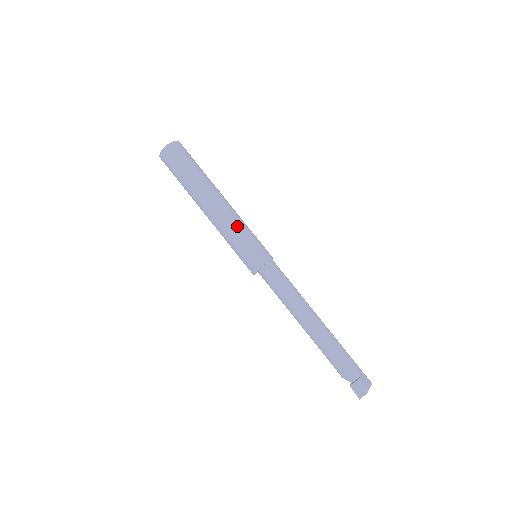
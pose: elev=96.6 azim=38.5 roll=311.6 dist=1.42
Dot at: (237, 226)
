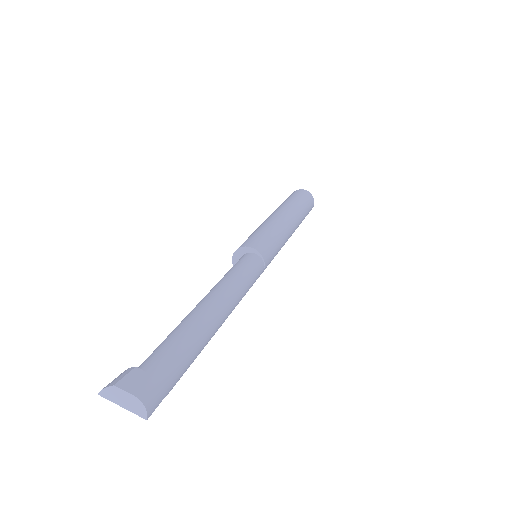
Dot at: (265, 225)
